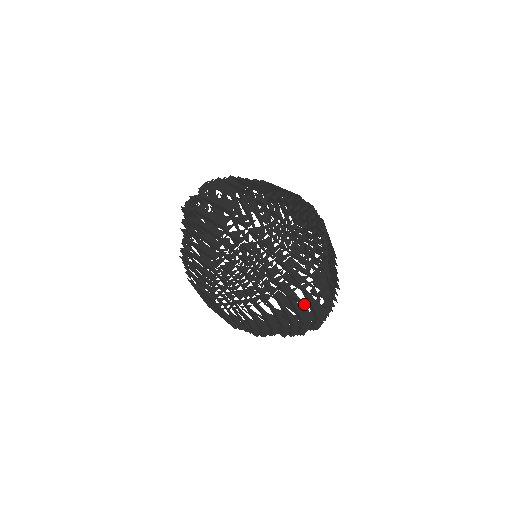
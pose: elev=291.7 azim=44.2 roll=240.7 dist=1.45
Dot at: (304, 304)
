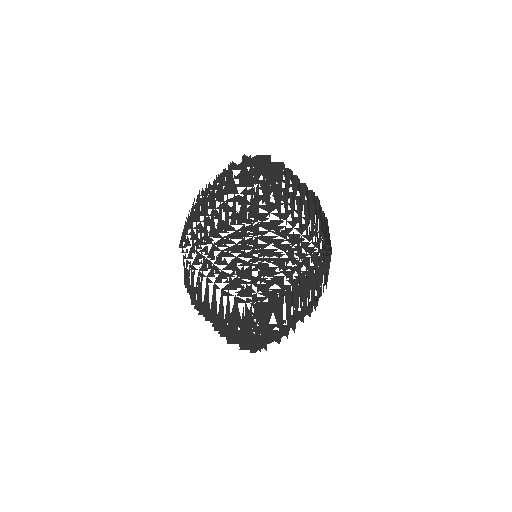
Dot at: occluded
